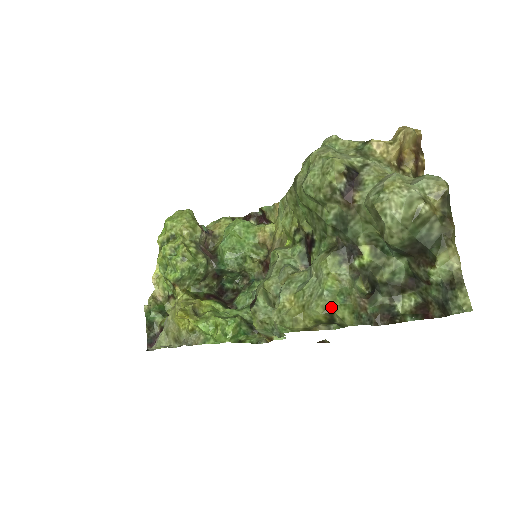
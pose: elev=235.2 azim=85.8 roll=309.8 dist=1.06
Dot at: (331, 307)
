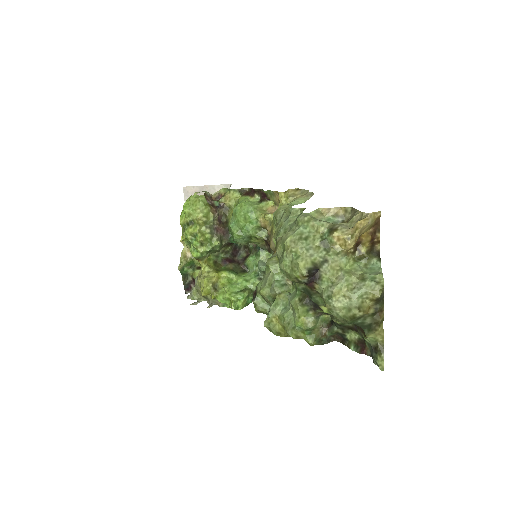
Dot at: (301, 336)
